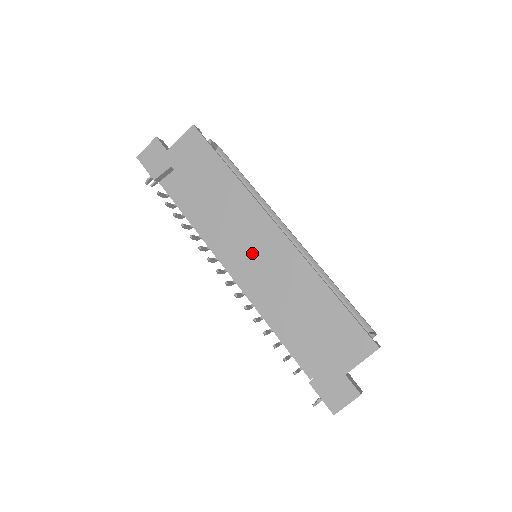
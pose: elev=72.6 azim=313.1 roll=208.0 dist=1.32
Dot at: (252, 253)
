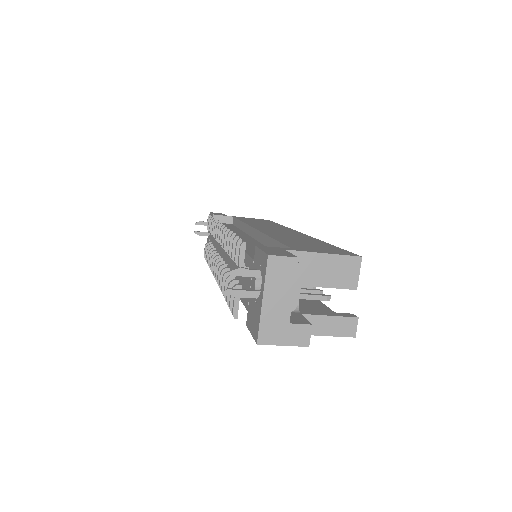
Dot at: occluded
